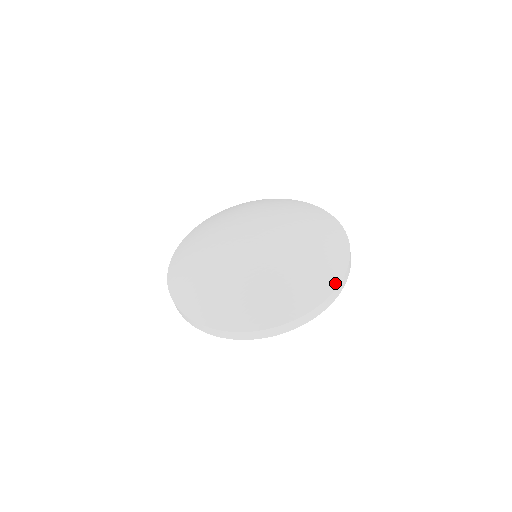
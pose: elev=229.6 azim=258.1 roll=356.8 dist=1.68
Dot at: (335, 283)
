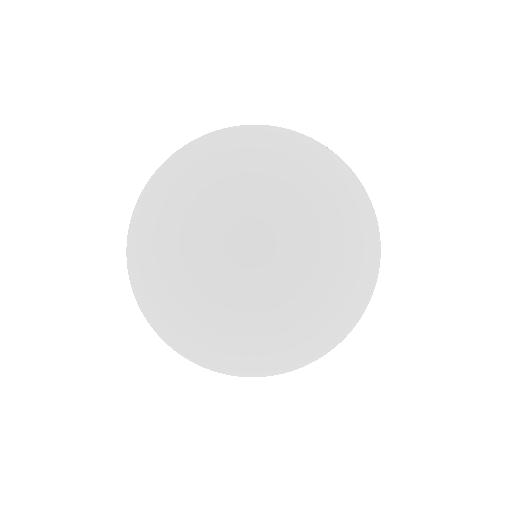
Dot at: (346, 333)
